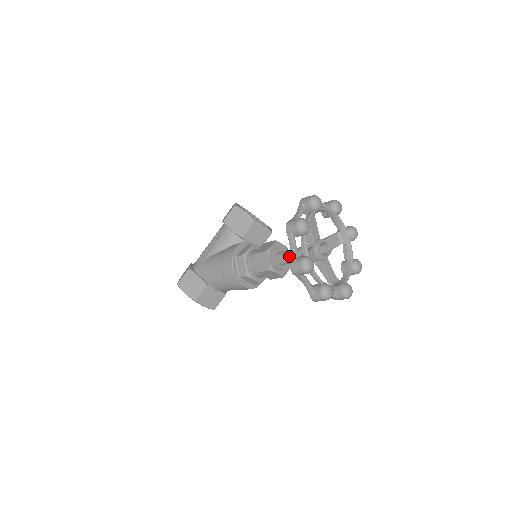
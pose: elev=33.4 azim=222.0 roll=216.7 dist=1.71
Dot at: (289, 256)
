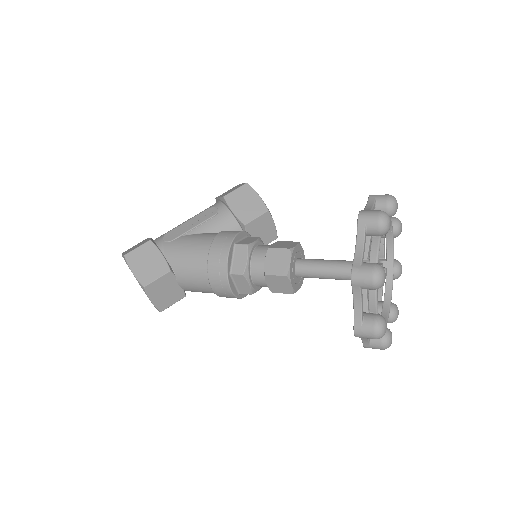
Dot at: (319, 266)
